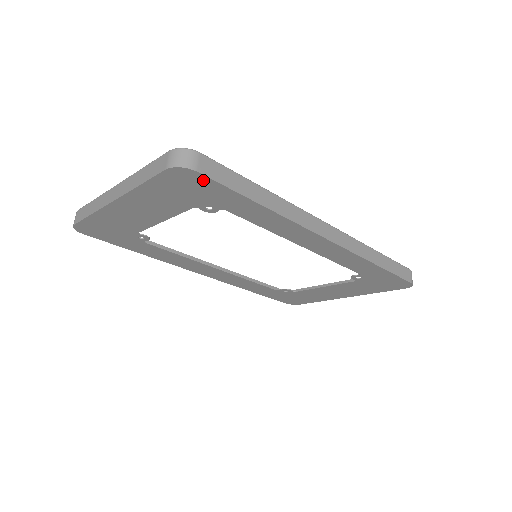
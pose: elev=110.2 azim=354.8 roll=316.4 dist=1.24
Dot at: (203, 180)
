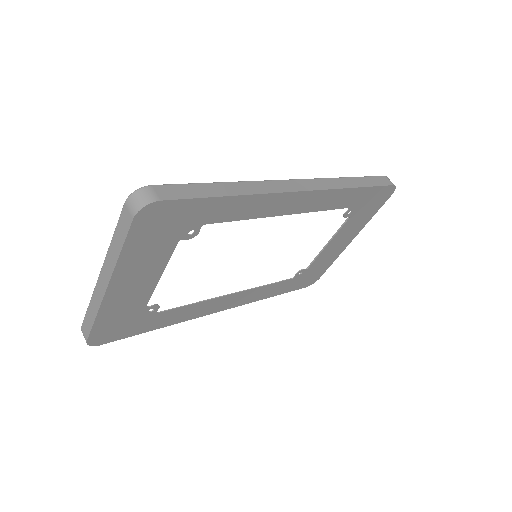
Dot at: (170, 206)
